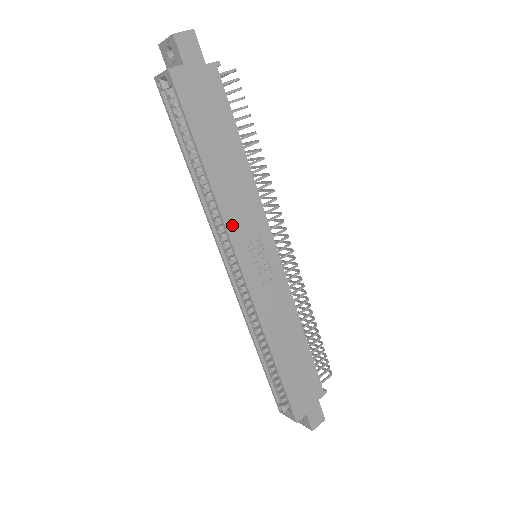
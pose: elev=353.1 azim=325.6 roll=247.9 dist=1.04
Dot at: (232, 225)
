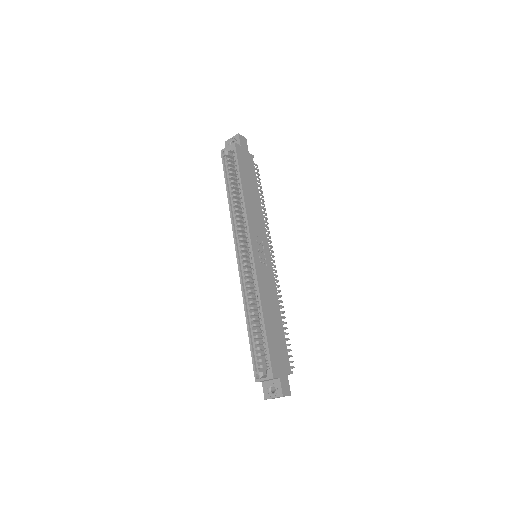
Dot at: (251, 223)
